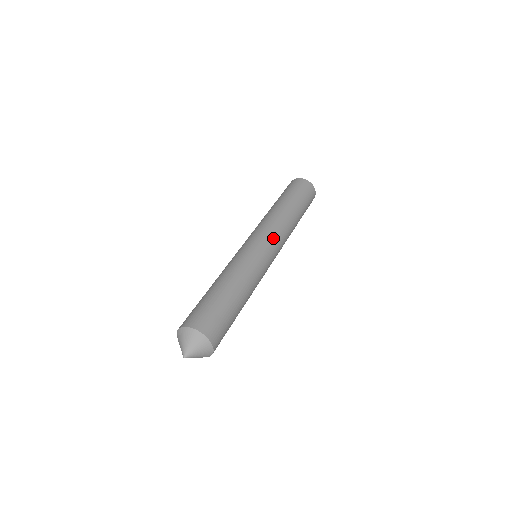
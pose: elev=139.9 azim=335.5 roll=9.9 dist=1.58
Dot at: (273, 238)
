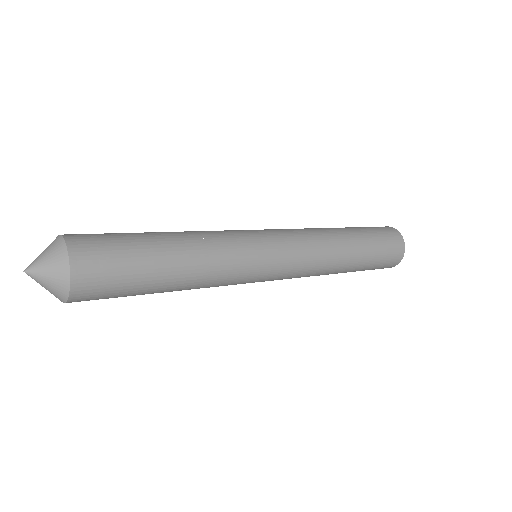
Dot at: (293, 249)
